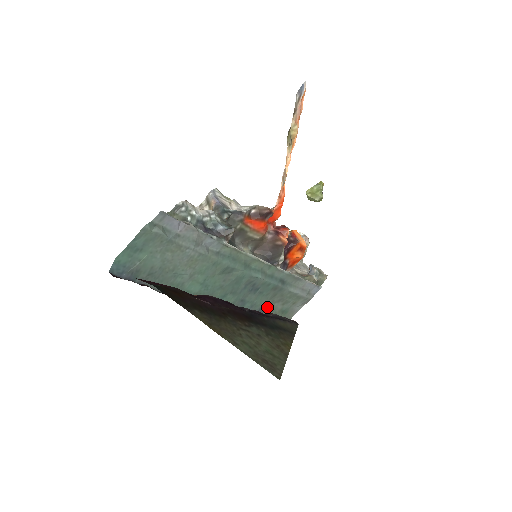
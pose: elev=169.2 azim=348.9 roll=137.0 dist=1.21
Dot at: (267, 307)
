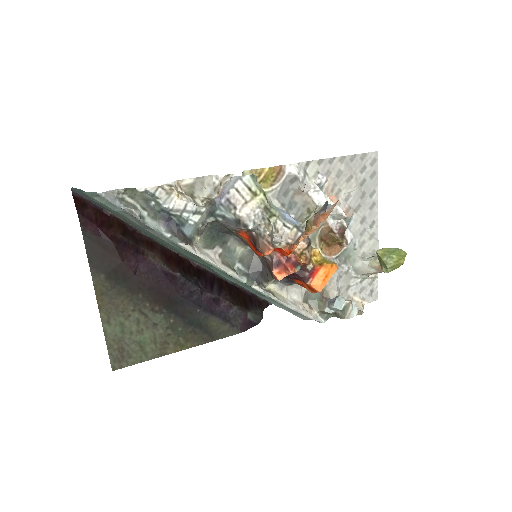
Dot at: occluded
